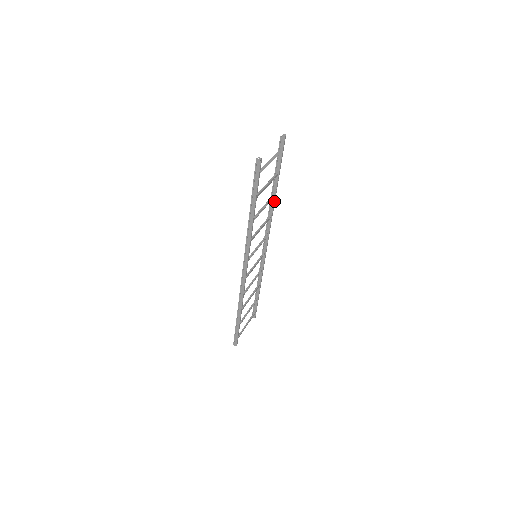
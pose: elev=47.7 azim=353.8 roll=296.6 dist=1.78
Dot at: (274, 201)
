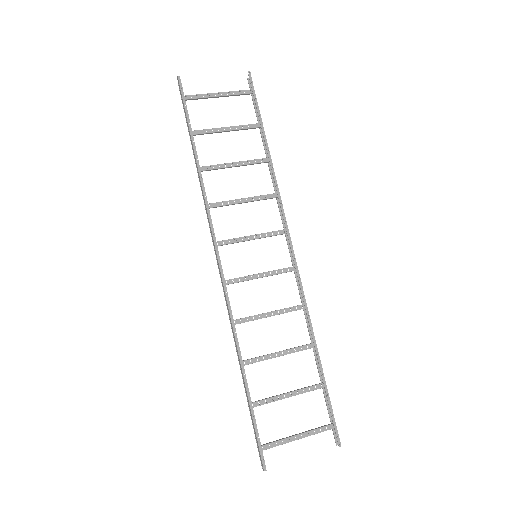
Dot at: (271, 168)
